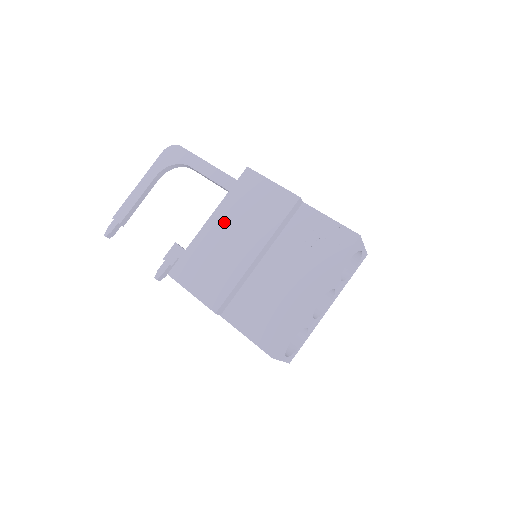
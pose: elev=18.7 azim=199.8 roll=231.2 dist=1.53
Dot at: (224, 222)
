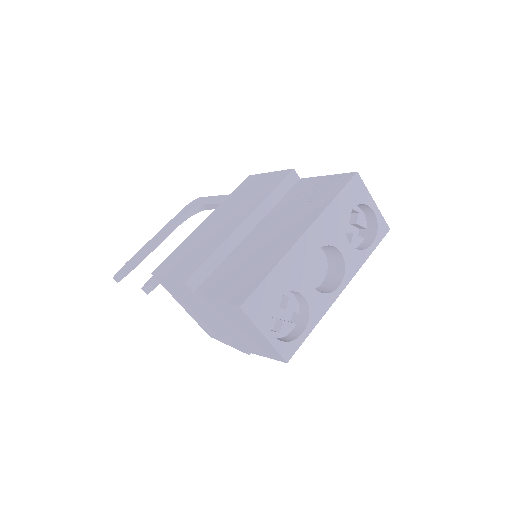
Dot at: (217, 215)
